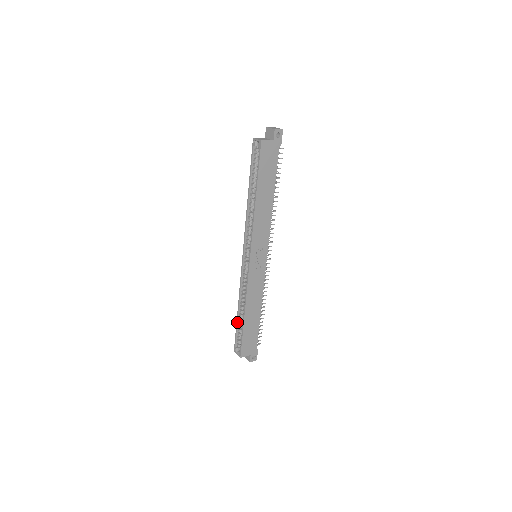
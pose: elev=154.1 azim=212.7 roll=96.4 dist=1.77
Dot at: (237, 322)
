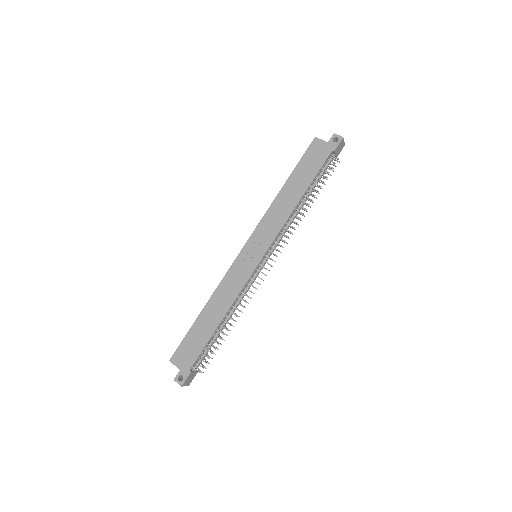
Dot at: occluded
